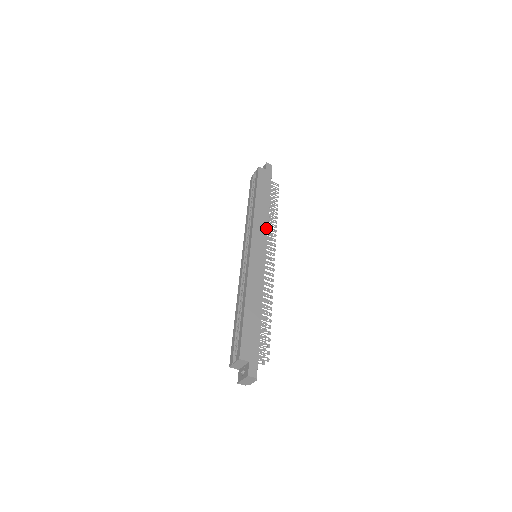
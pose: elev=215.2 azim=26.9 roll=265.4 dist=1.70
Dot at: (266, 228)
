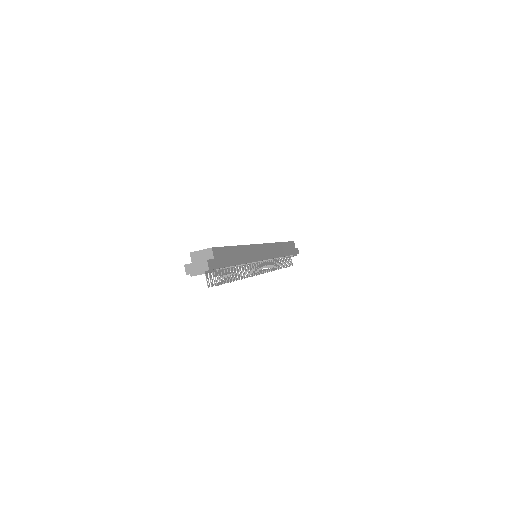
Dot at: (275, 256)
